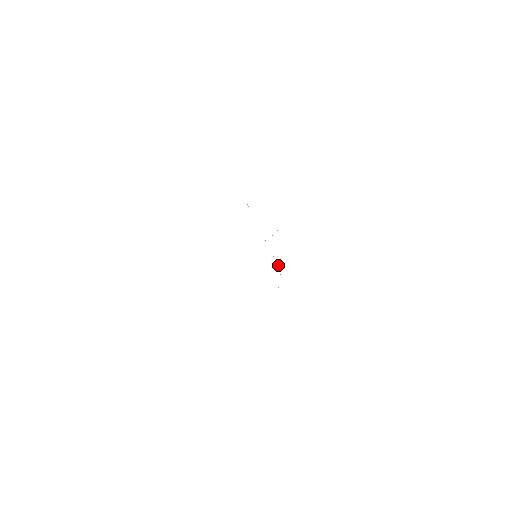
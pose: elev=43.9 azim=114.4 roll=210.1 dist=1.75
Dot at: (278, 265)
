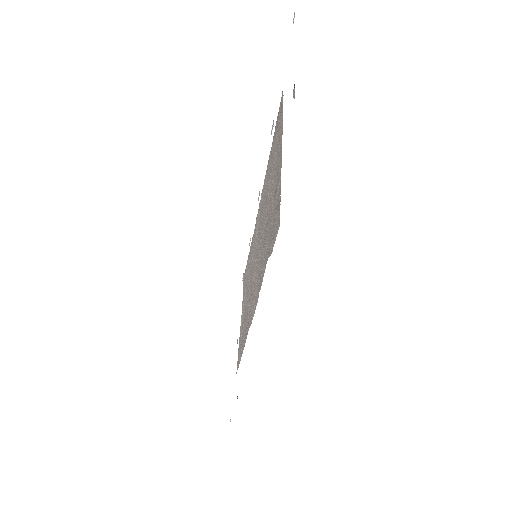
Dot at: (242, 313)
